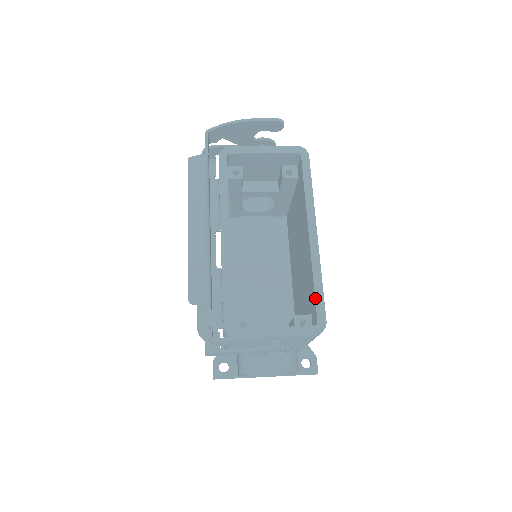
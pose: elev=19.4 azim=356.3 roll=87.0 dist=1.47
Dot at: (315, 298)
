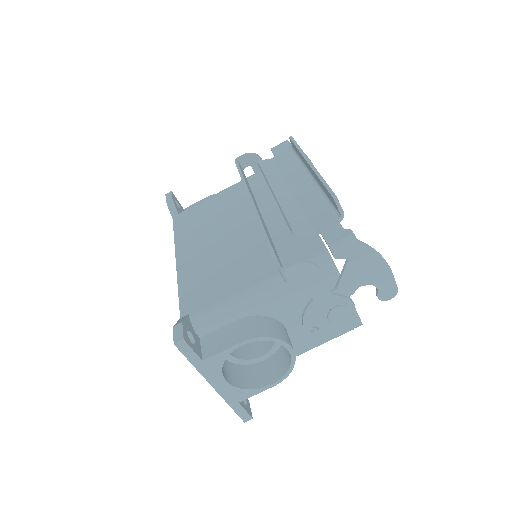
Dot at: occluded
